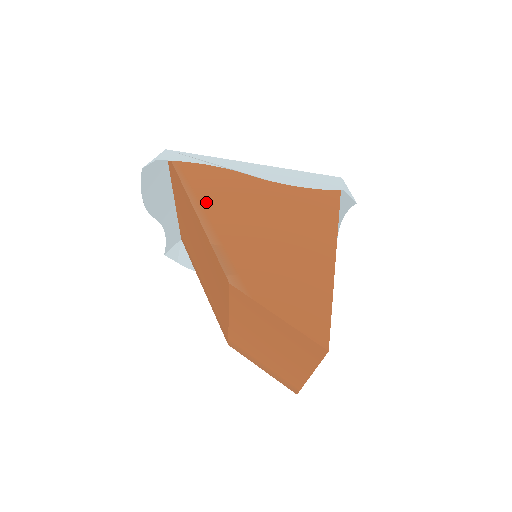
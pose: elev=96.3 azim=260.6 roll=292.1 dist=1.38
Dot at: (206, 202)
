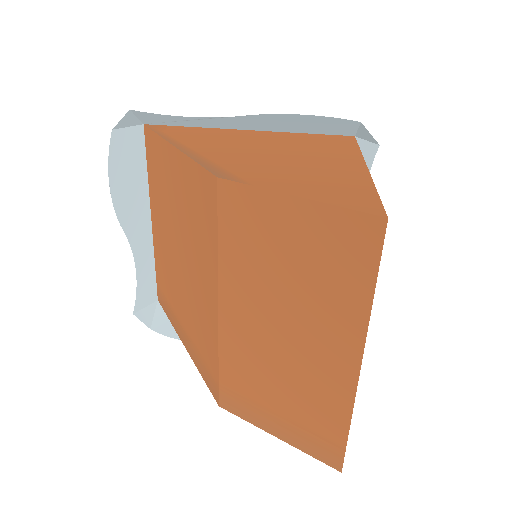
Dot at: (188, 142)
